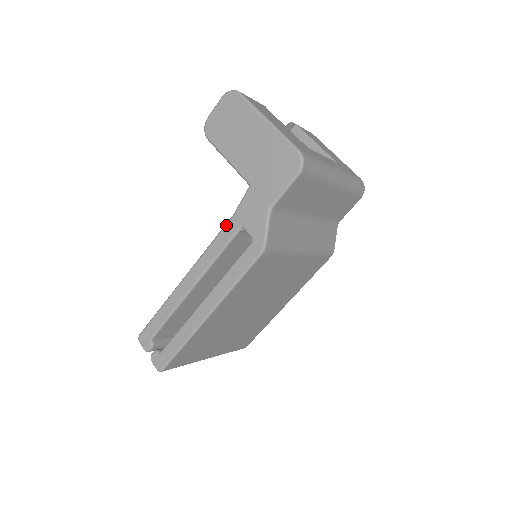
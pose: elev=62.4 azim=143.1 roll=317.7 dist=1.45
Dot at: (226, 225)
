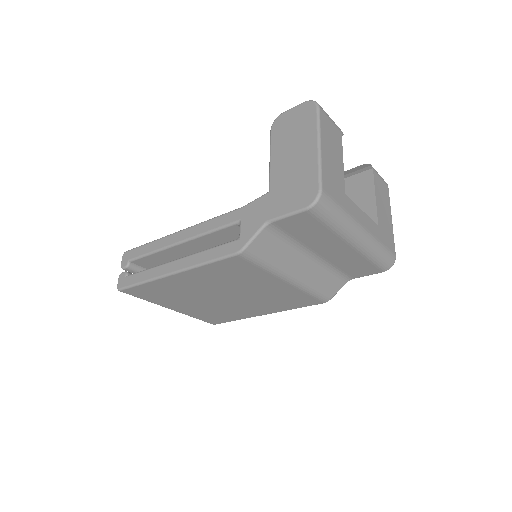
Dot at: (231, 211)
